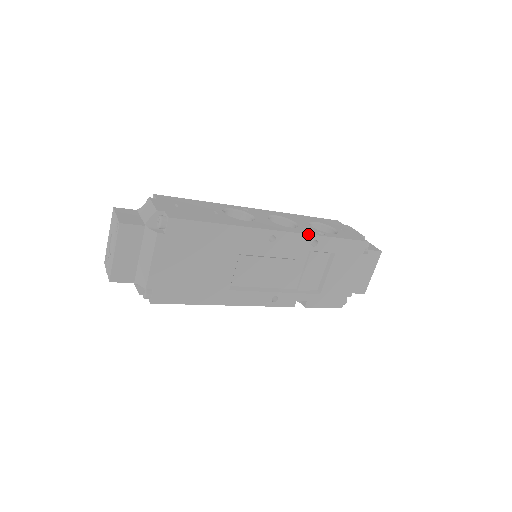
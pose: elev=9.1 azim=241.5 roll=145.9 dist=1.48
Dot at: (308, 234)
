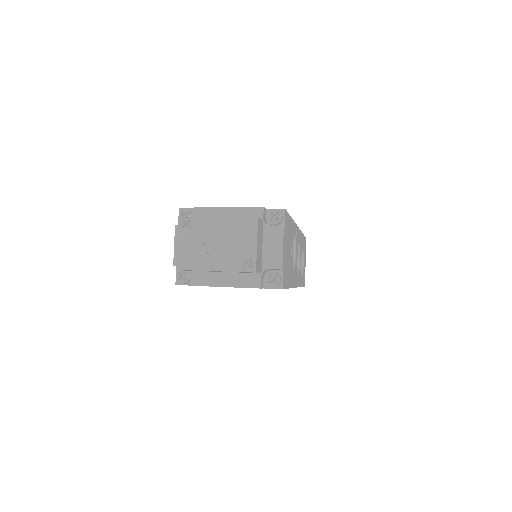
Dot at: occluded
